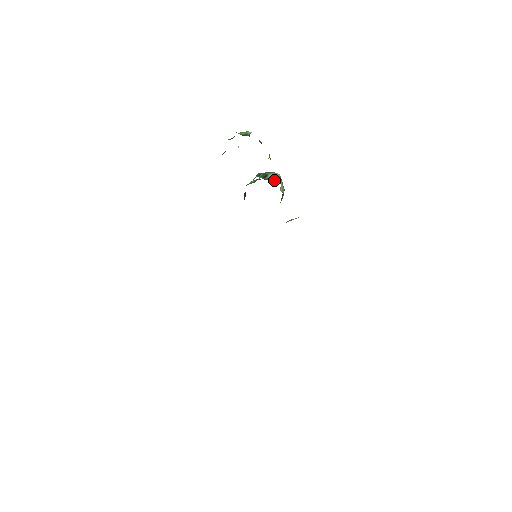
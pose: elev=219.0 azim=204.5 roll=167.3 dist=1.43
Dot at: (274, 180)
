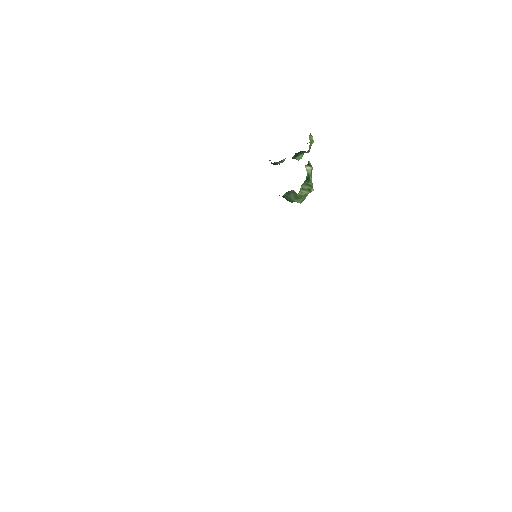
Dot at: occluded
